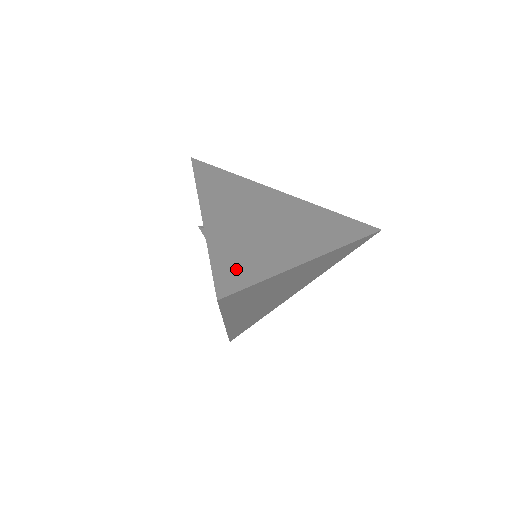
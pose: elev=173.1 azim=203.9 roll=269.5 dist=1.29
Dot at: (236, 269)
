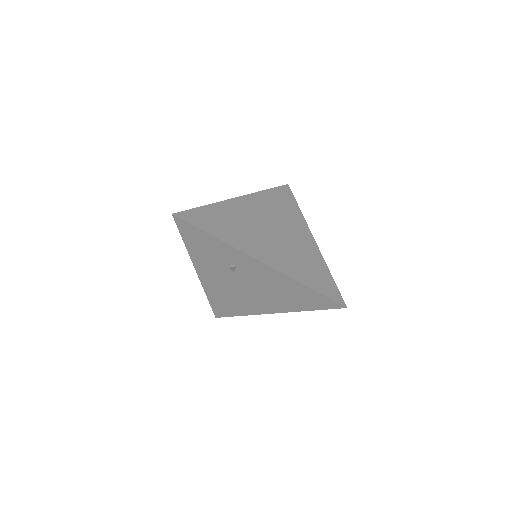
Dot at: (322, 282)
